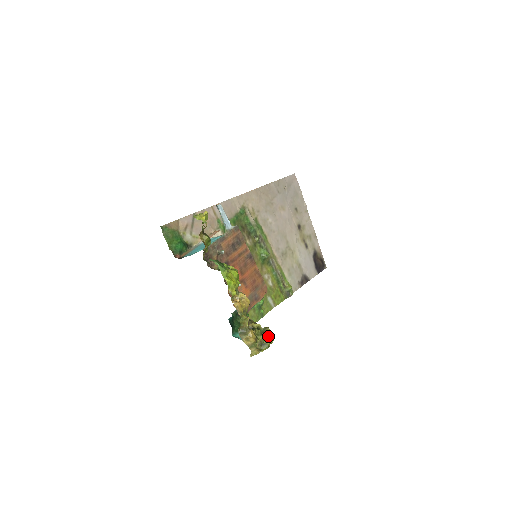
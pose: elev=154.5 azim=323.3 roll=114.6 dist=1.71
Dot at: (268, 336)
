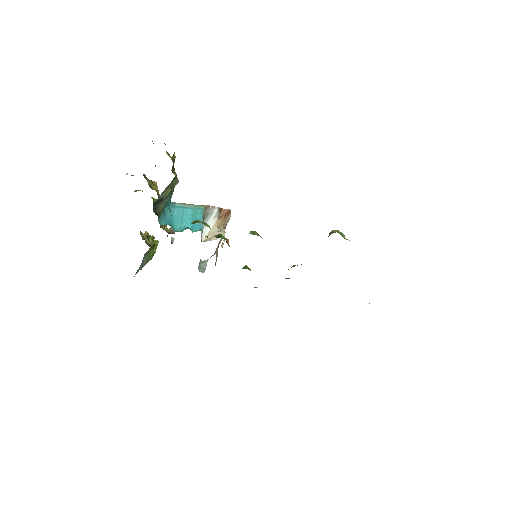
Dot at: occluded
